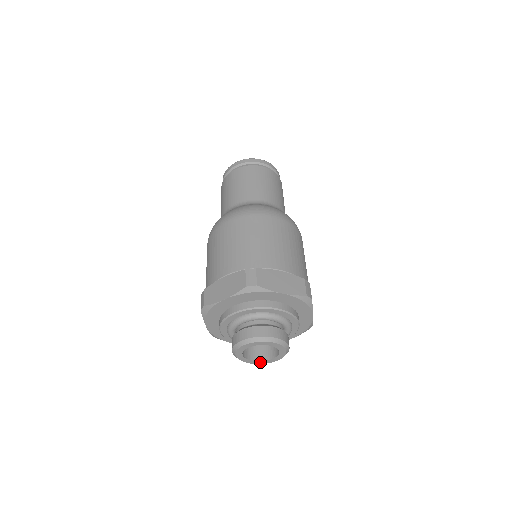
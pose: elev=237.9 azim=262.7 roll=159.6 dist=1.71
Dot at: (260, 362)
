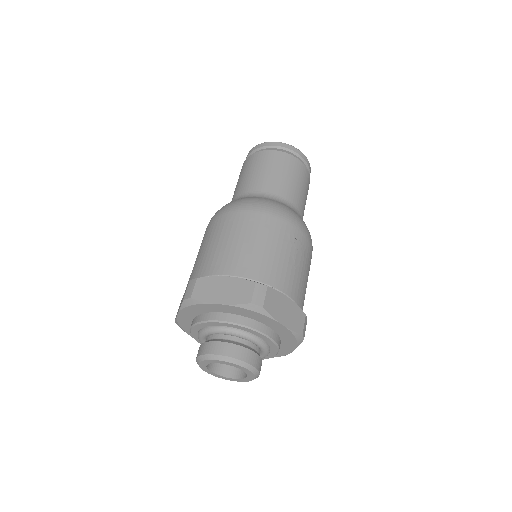
Dot at: (241, 380)
